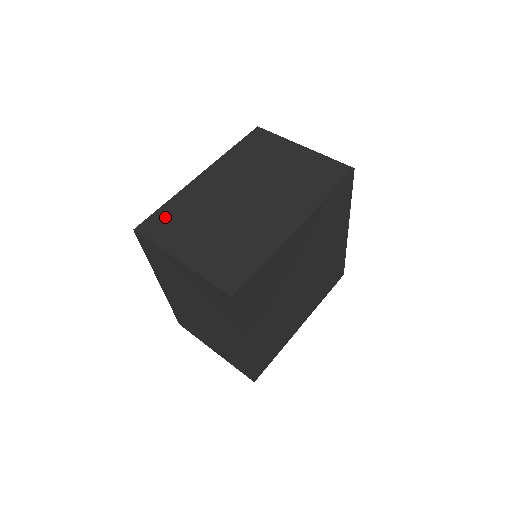
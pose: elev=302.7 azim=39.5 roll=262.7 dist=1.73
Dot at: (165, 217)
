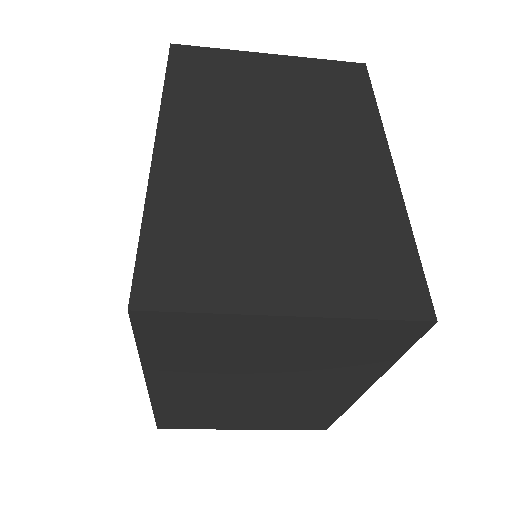
Dot at: (171, 250)
